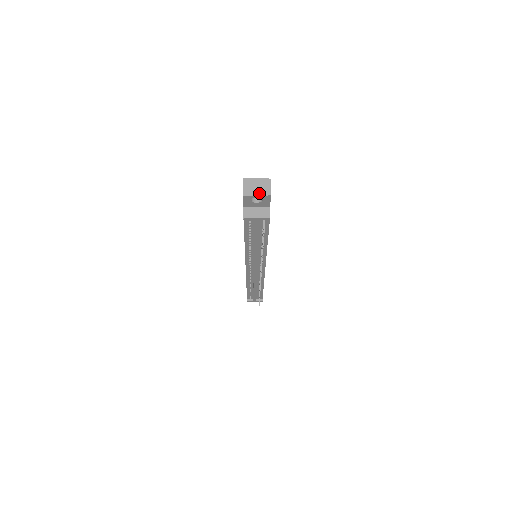
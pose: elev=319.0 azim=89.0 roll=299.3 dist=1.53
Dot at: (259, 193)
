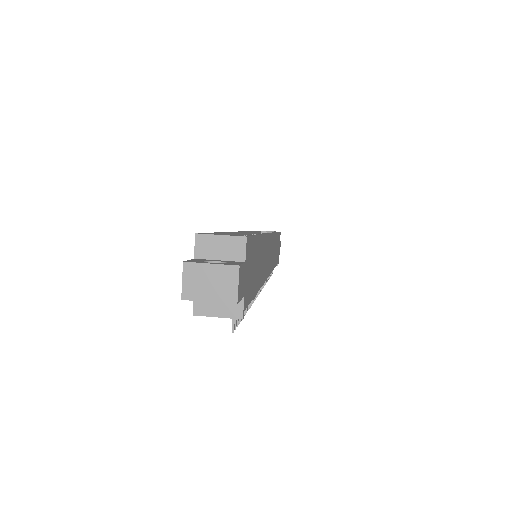
Dot at: (213, 297)
